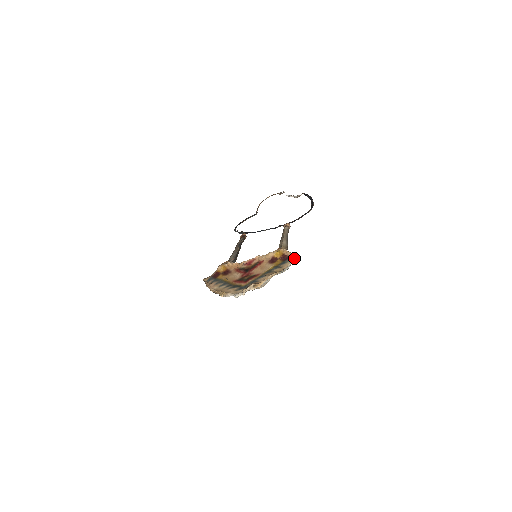
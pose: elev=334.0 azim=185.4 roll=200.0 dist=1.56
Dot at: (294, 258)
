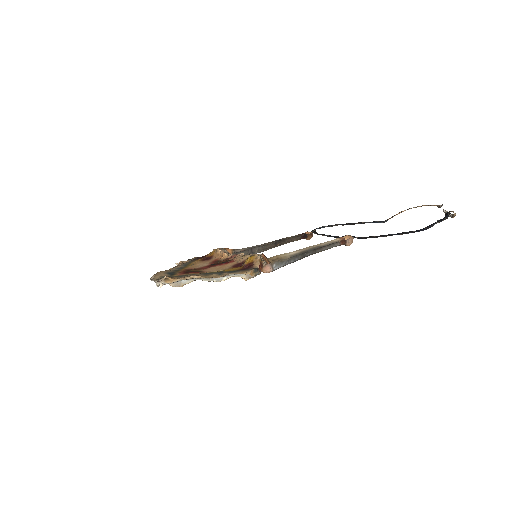
Dot at: (246, 271)
